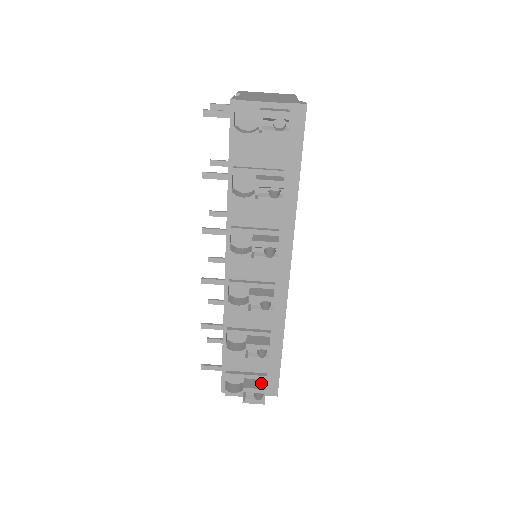
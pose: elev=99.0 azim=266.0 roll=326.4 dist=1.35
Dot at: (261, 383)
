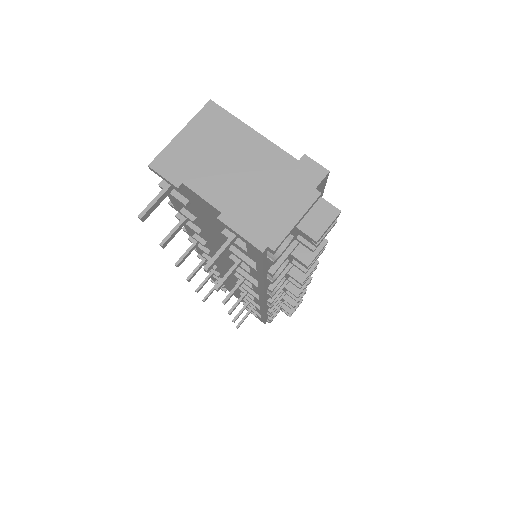
Dot at: occluded
